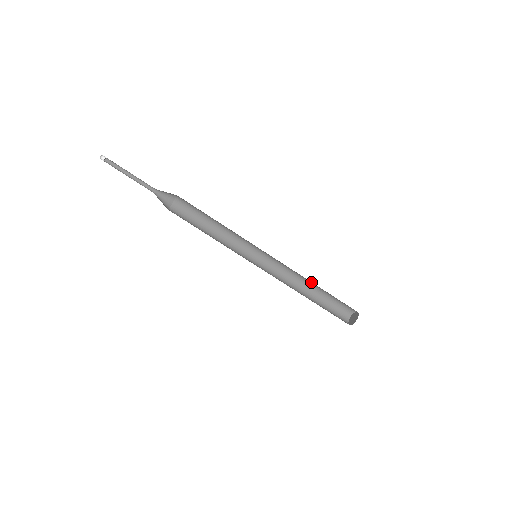
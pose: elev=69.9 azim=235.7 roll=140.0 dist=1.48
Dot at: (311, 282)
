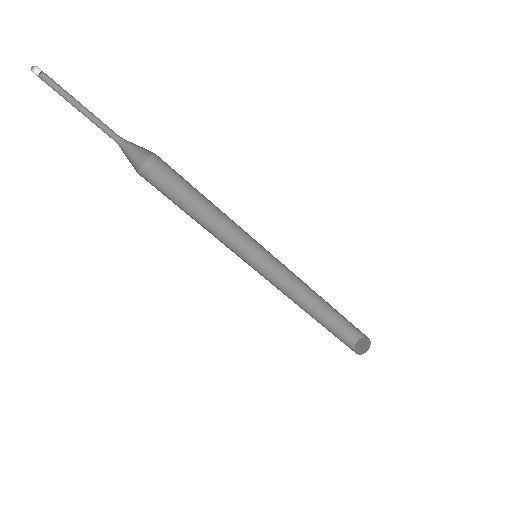
Dot at: (316, 297)
